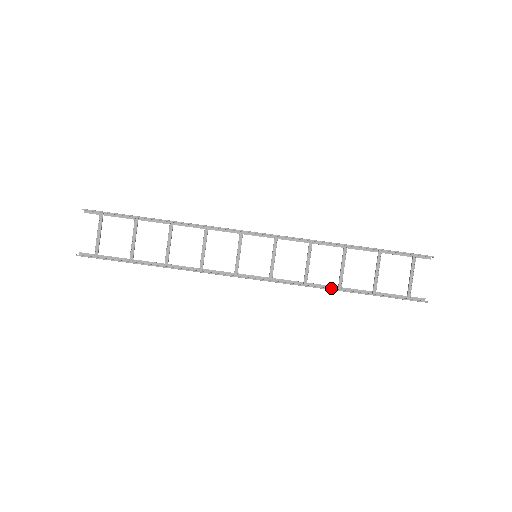
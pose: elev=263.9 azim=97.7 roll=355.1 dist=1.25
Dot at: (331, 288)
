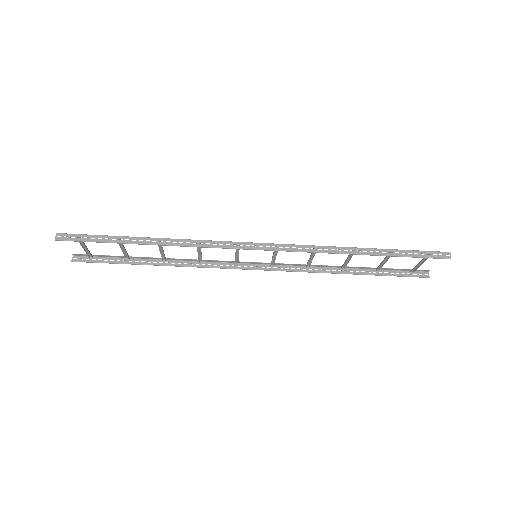
Dot at: (334, 267)
